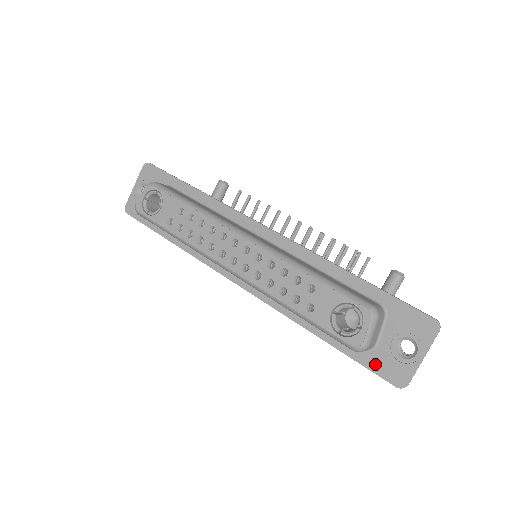
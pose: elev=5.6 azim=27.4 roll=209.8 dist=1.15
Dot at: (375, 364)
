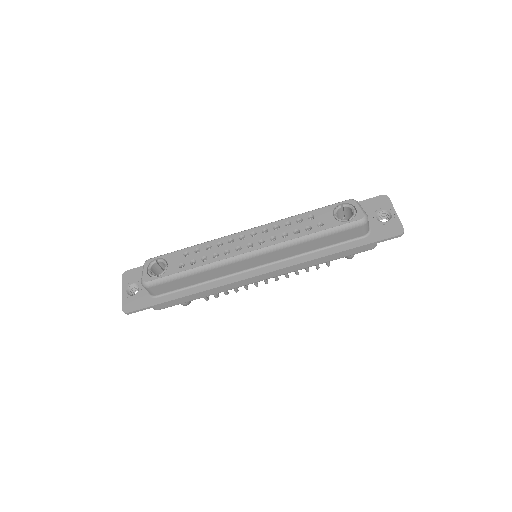
Dot at: (379, 236)
